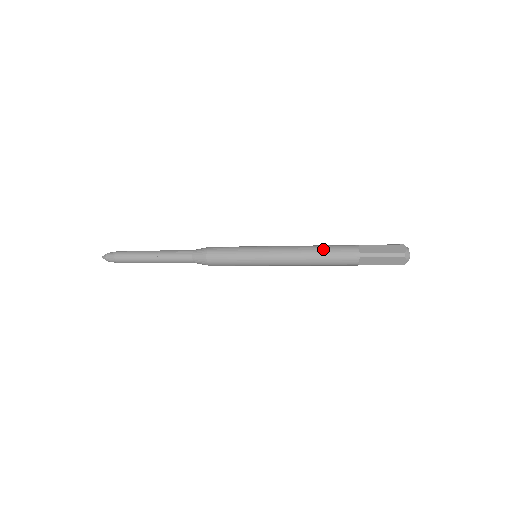
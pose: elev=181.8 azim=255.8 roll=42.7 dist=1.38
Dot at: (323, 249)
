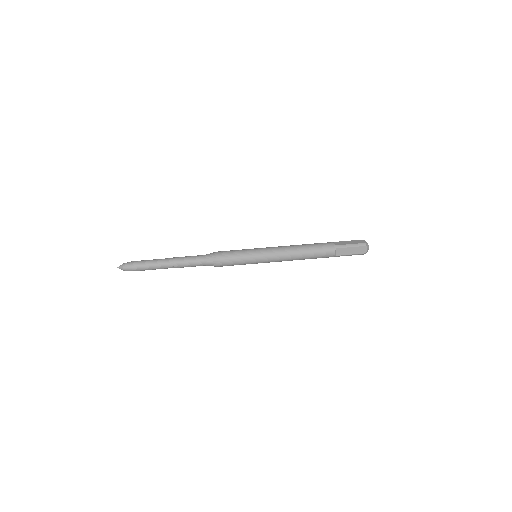
Dot at: (310, 256)
